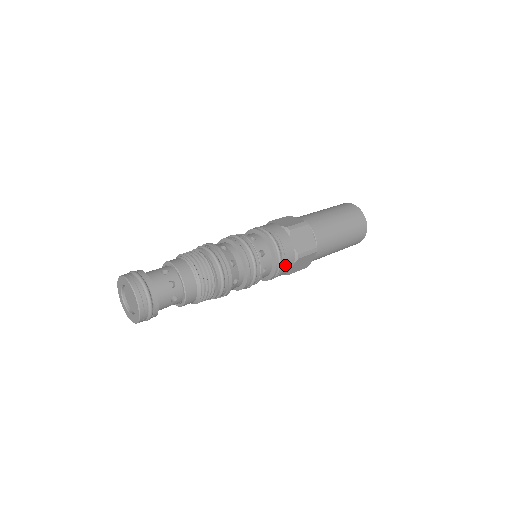
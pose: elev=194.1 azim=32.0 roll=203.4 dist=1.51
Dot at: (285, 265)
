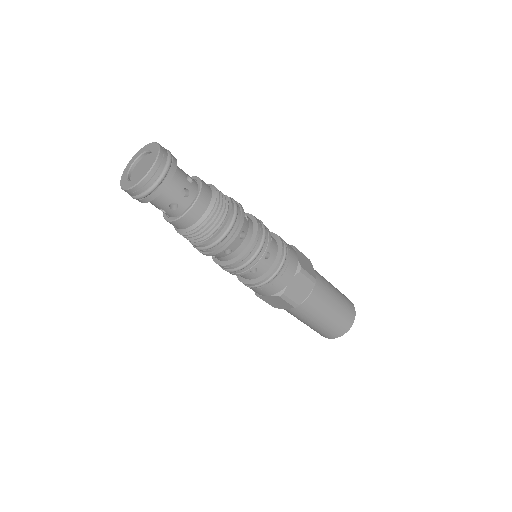
Dot at: (287, 268)
